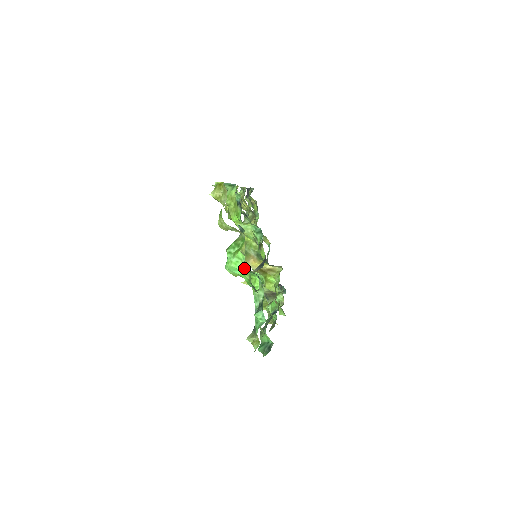
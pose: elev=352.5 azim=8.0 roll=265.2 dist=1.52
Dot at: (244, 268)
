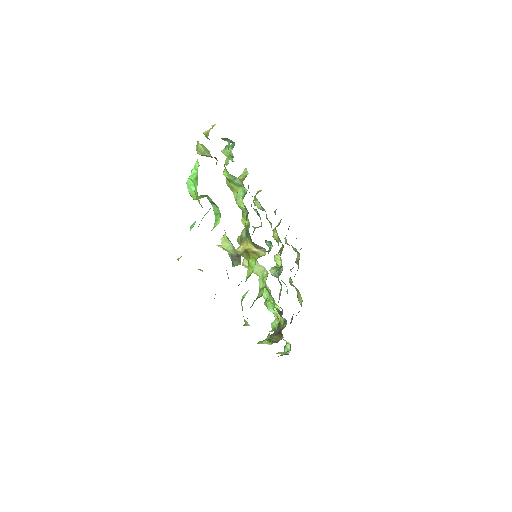
Dot at: (196, 177)
